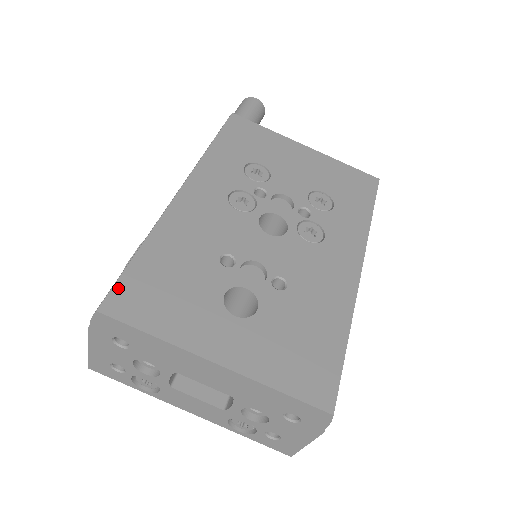
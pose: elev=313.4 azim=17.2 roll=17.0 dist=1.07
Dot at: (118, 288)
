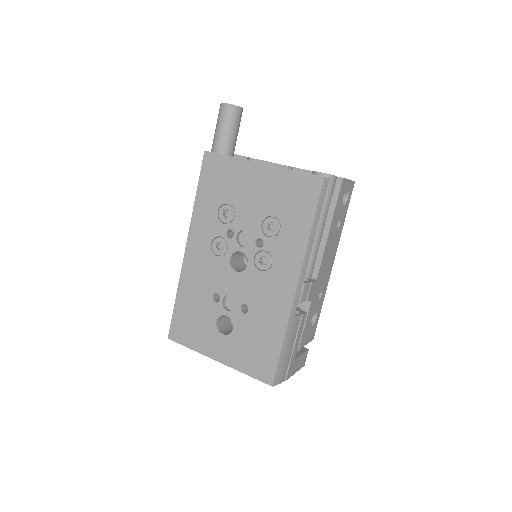
Dot at: (172, 325)
